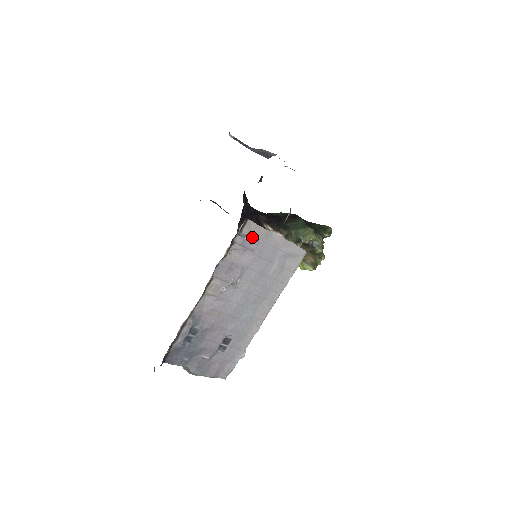
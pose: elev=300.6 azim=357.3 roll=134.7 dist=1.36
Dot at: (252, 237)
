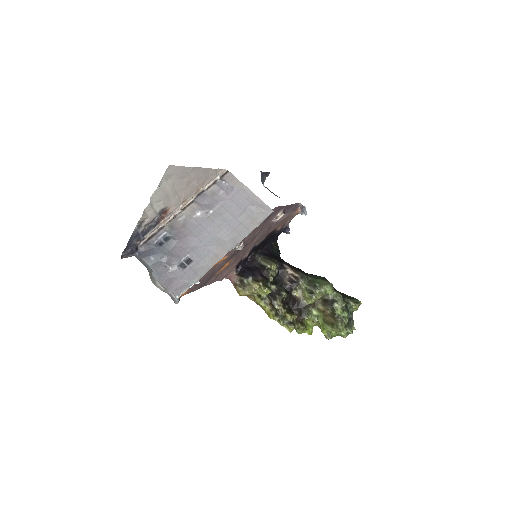
Dot at: (230, 184)
